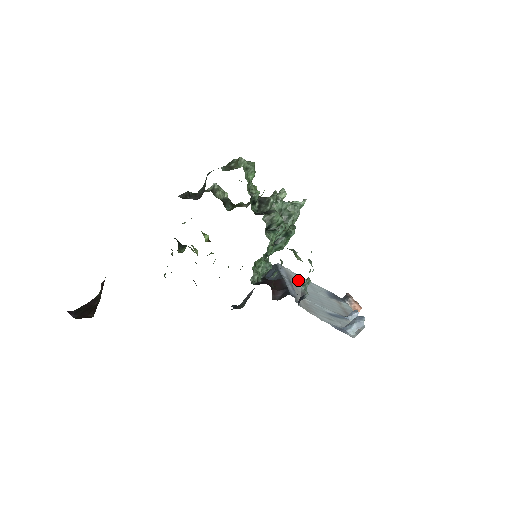
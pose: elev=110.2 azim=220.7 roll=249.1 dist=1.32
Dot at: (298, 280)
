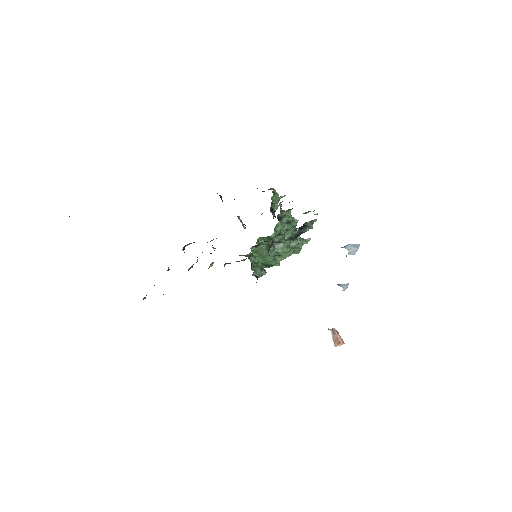
Dot at: occluded
